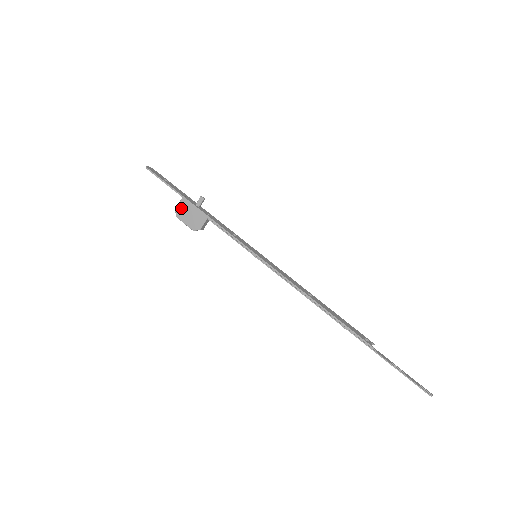
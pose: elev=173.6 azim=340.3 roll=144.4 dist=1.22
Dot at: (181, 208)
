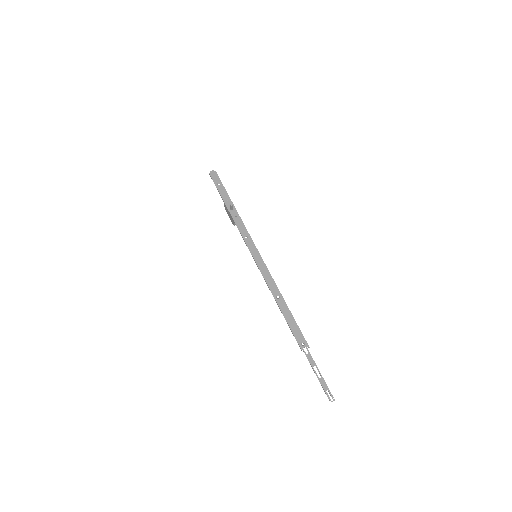
Dot at: (225, 207)
